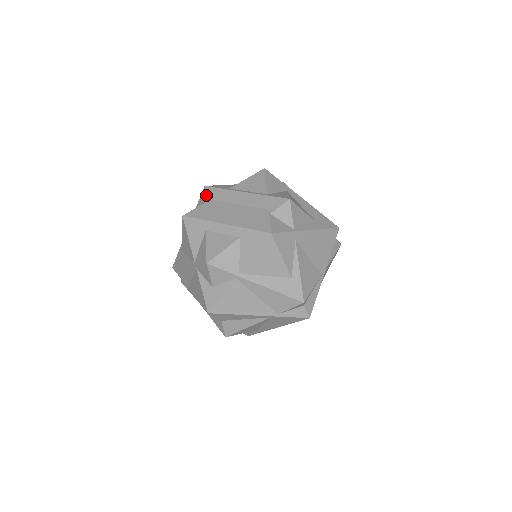
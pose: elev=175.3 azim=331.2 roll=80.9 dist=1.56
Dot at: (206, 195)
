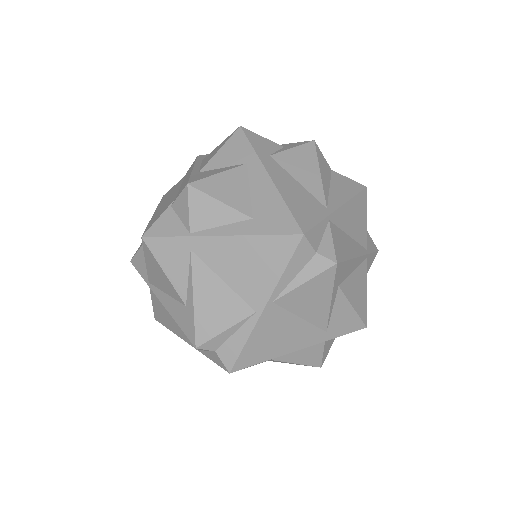
Dot at: occluded
